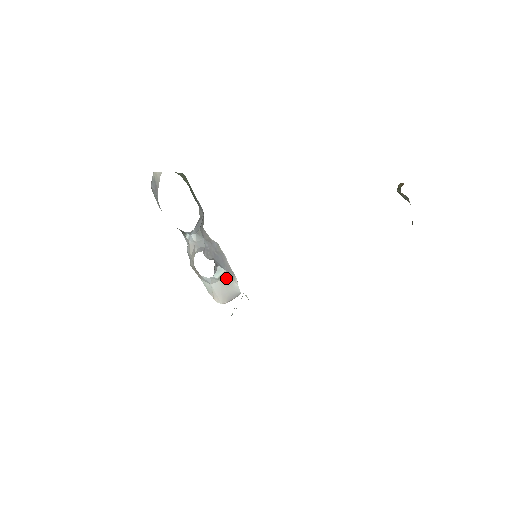
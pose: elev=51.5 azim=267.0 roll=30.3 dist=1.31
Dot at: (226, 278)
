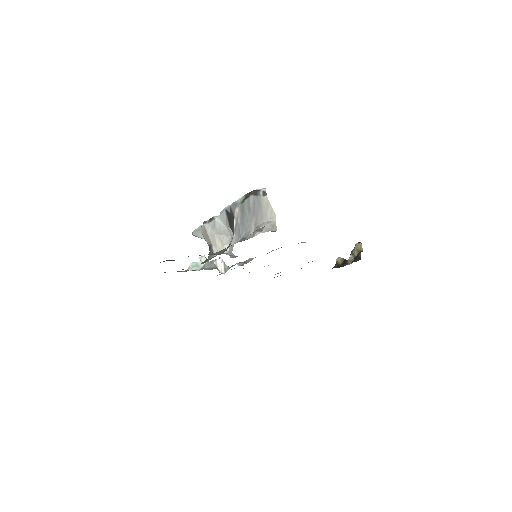
Dot at: occluded
